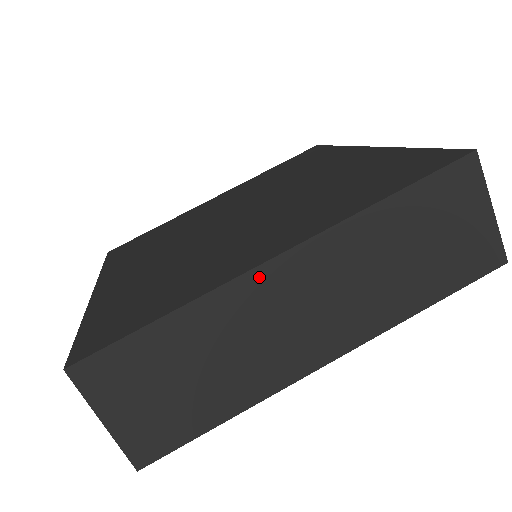
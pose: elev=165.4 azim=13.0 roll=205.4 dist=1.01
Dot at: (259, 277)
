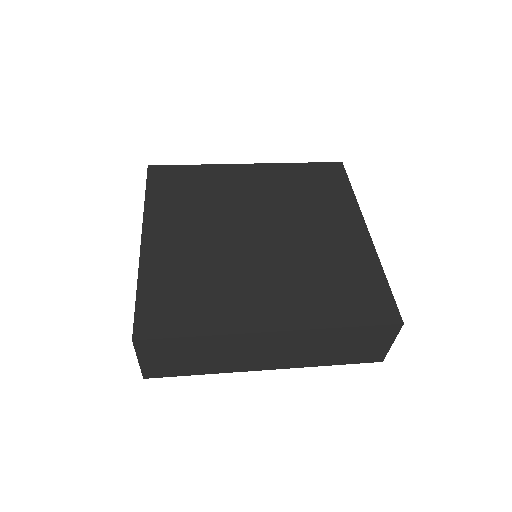
Dot at: (256, 336)
